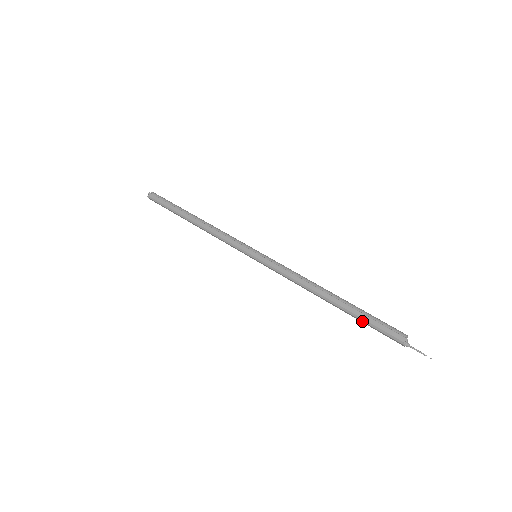
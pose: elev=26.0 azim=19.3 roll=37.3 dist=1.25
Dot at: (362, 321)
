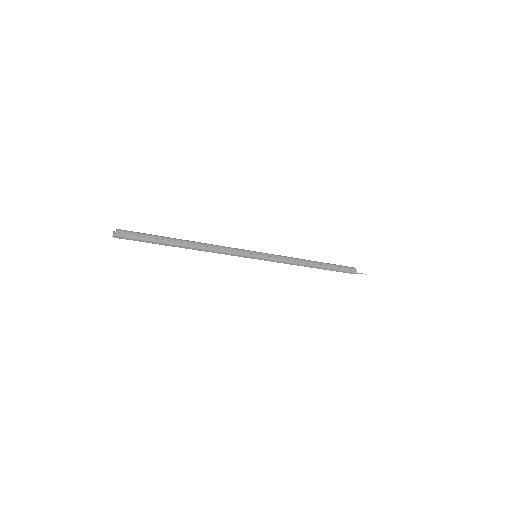
Dot at: occluded
